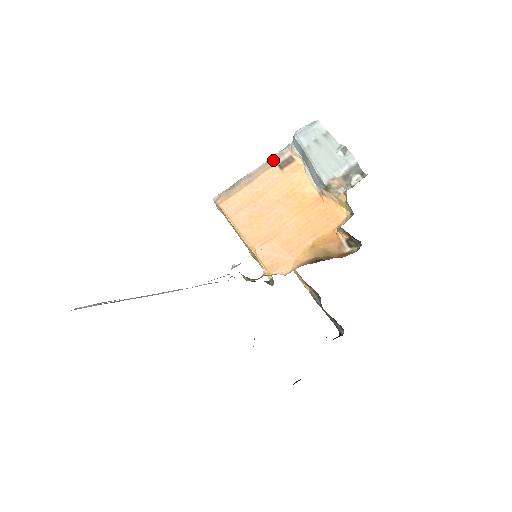
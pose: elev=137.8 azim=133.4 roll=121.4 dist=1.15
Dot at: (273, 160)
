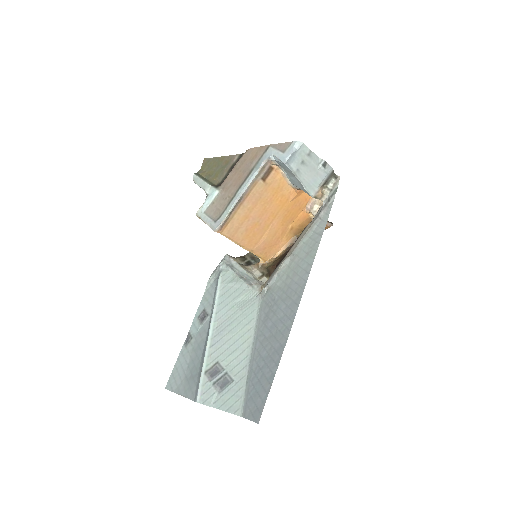
Dot at: (257, 176)
